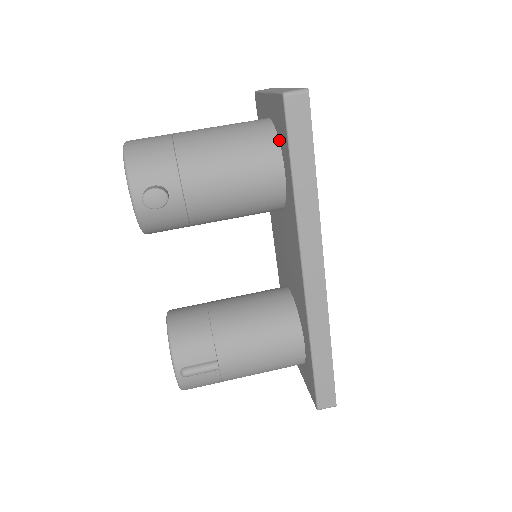
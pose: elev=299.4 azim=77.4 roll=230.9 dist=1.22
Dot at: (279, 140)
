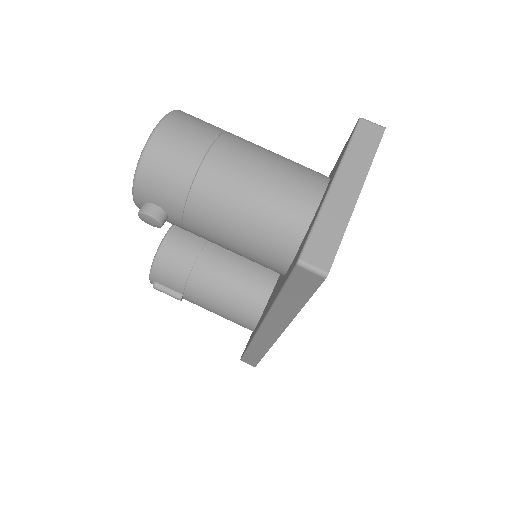
Dot at: (299, 248)
